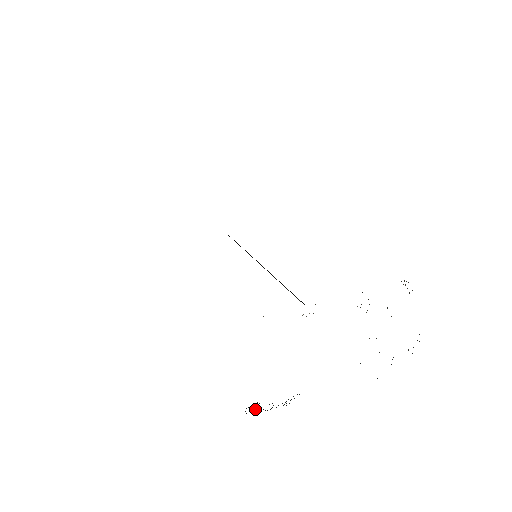
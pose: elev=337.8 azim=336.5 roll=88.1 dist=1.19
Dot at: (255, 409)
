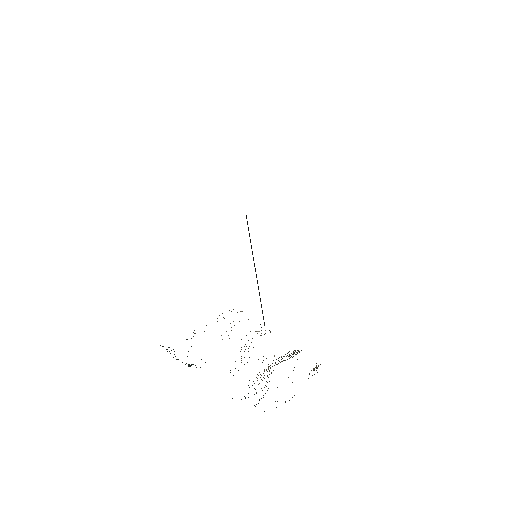
Dot at: occluded
